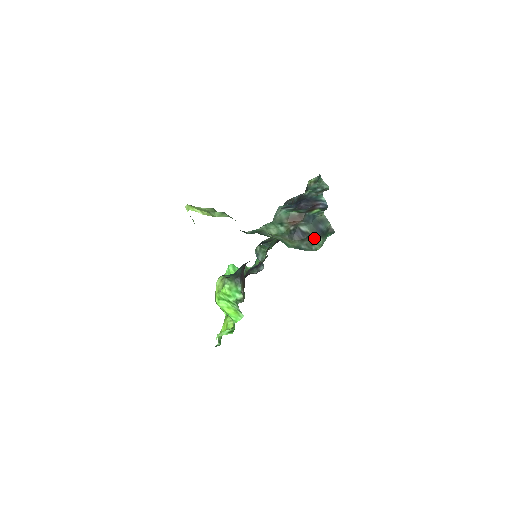
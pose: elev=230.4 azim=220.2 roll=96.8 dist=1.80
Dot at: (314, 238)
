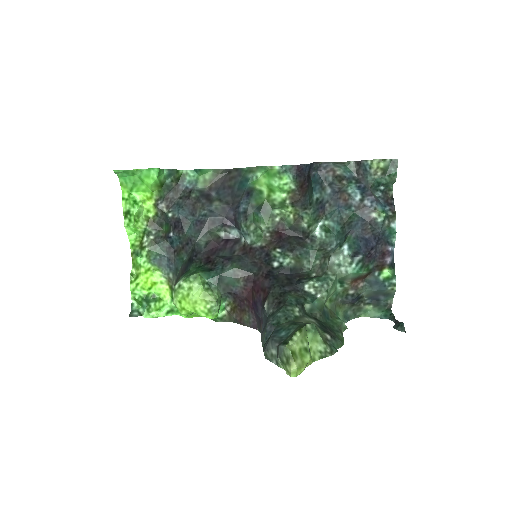
Dot at: (366, 305)
